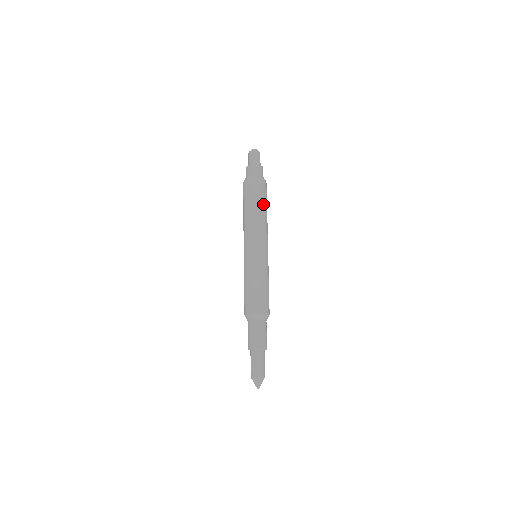
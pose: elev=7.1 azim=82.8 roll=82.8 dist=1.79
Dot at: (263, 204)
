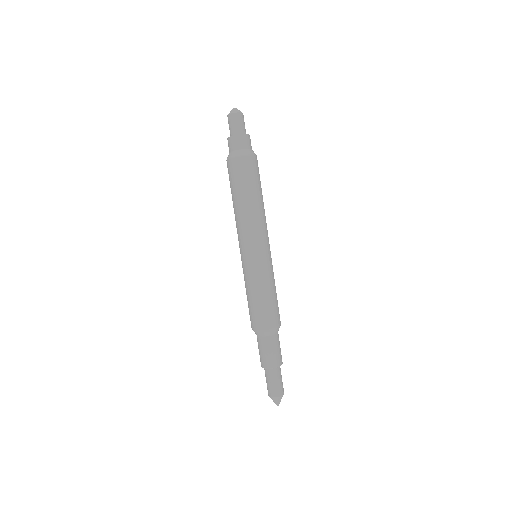
Dot at: (258, 190)
